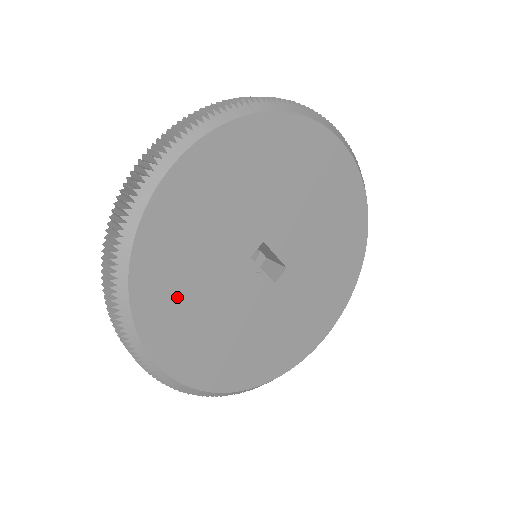
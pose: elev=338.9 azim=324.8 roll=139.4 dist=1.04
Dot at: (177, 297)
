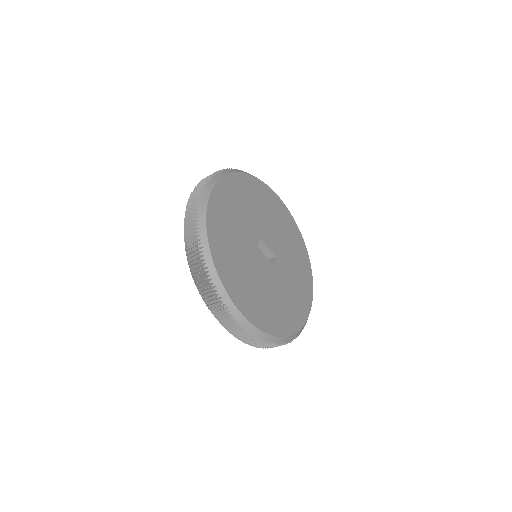
Dot at: (233, 265)
